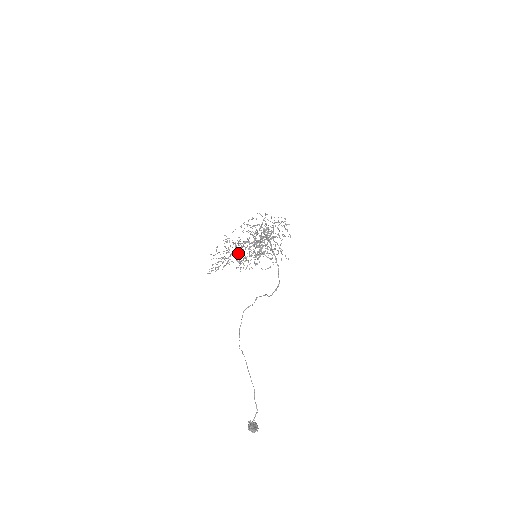
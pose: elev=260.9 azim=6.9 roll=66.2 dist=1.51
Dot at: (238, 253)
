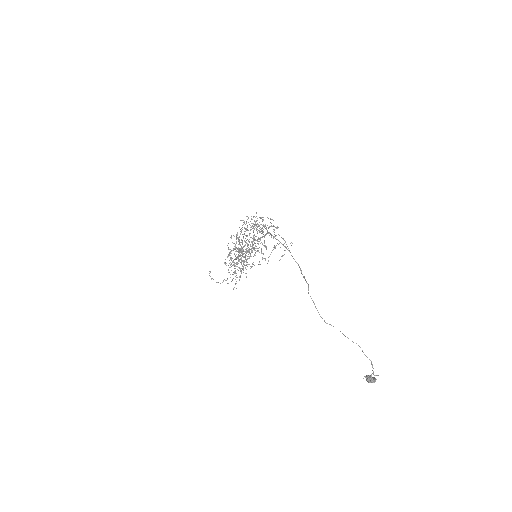
Dot at: (241, 260)
